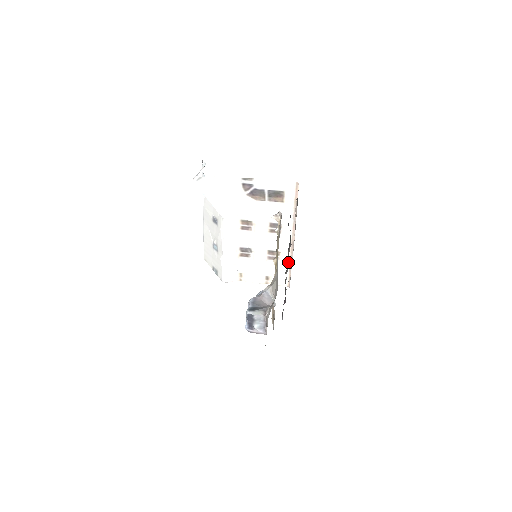
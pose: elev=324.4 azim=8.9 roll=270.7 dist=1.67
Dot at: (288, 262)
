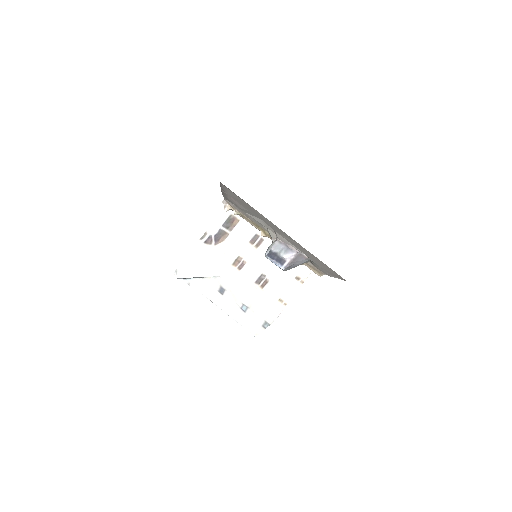
Dot at: occluded
